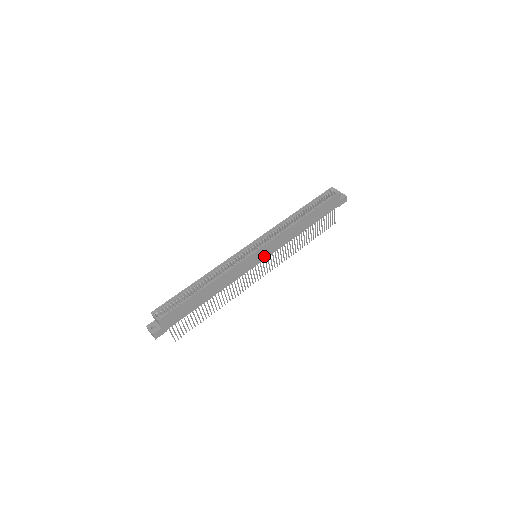
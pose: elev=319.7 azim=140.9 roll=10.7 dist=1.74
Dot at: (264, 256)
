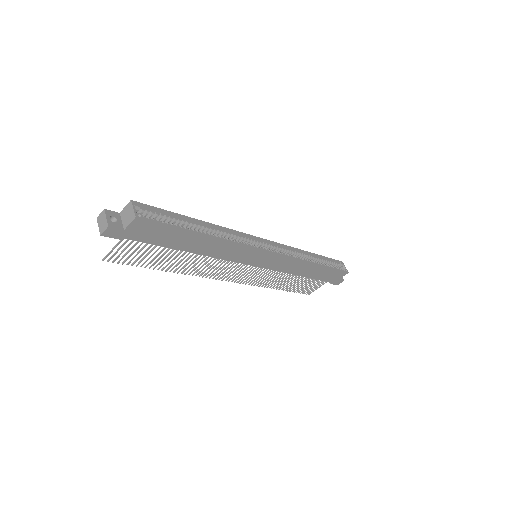
Dot at: (262, 264)
